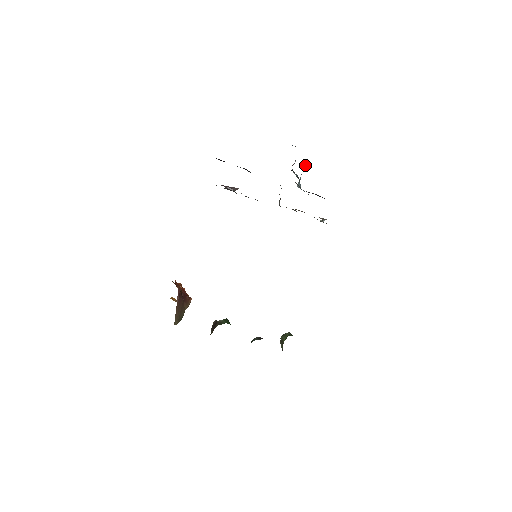
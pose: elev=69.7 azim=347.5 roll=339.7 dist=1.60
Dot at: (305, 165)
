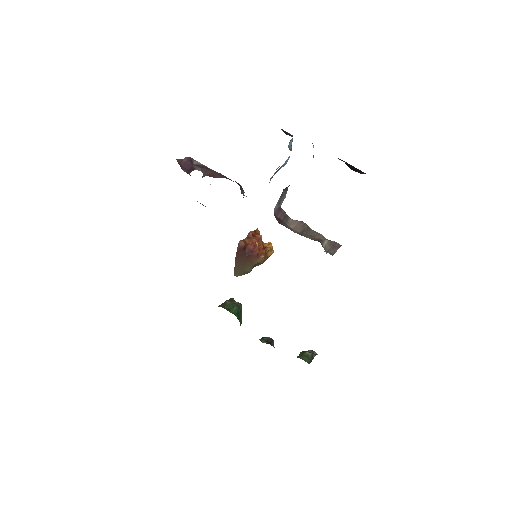
Dot at: occluded
